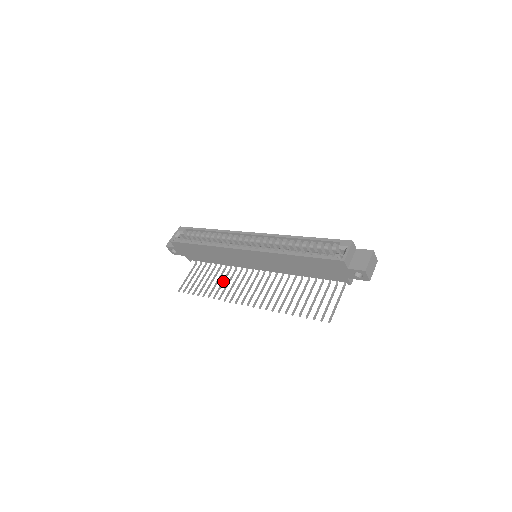
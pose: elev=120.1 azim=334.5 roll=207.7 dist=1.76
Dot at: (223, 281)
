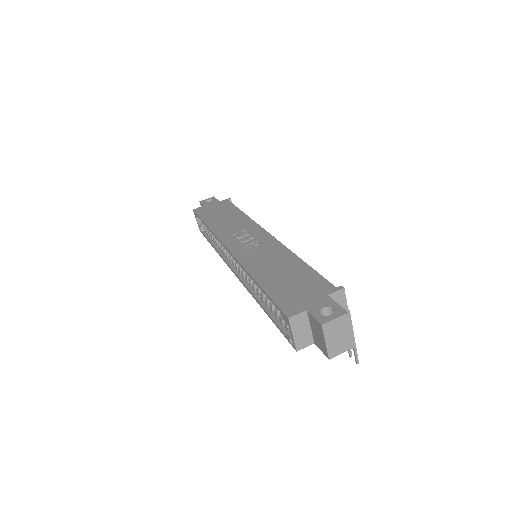
Dot at: occluded
